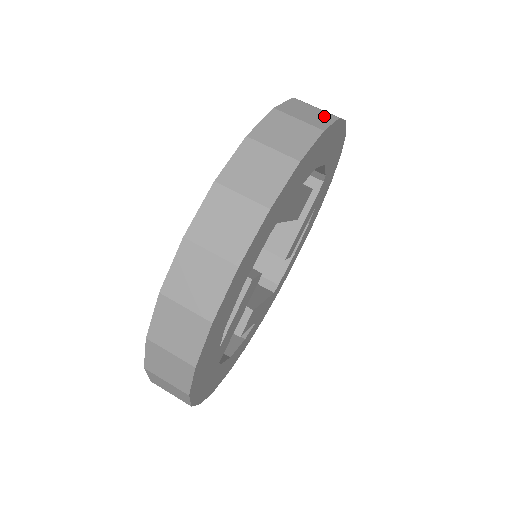
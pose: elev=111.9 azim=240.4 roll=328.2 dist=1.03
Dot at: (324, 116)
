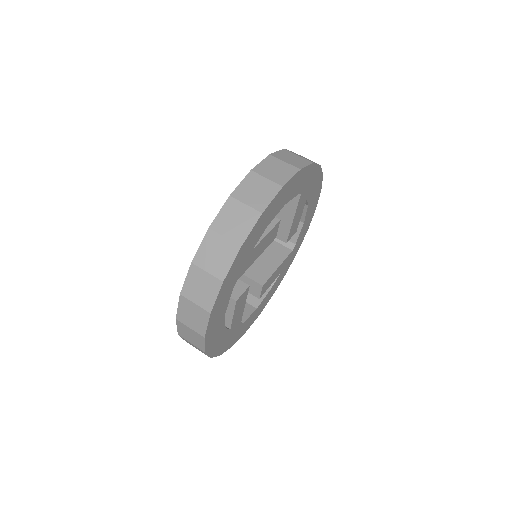
Dot at: occluded
